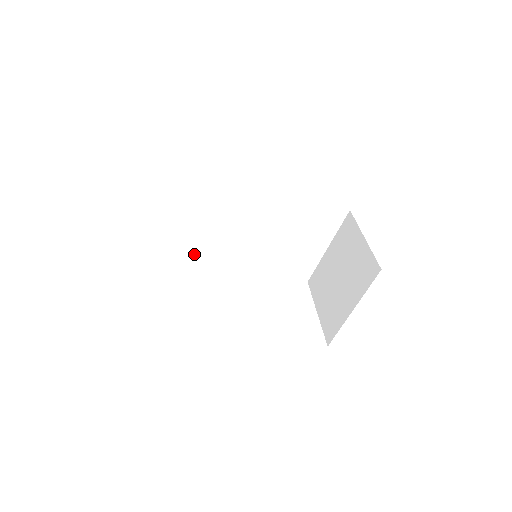
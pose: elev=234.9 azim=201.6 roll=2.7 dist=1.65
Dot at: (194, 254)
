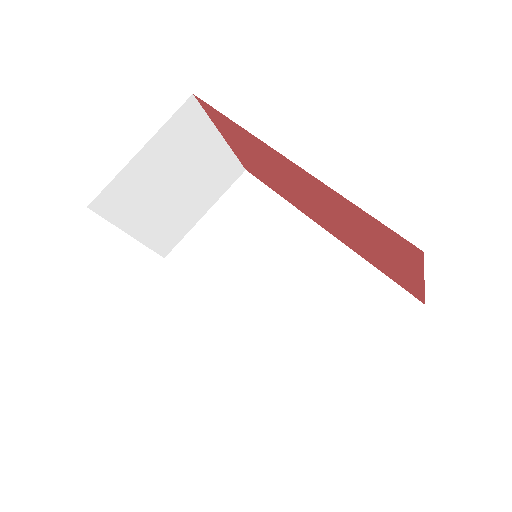
Dot at: (197, 291)
